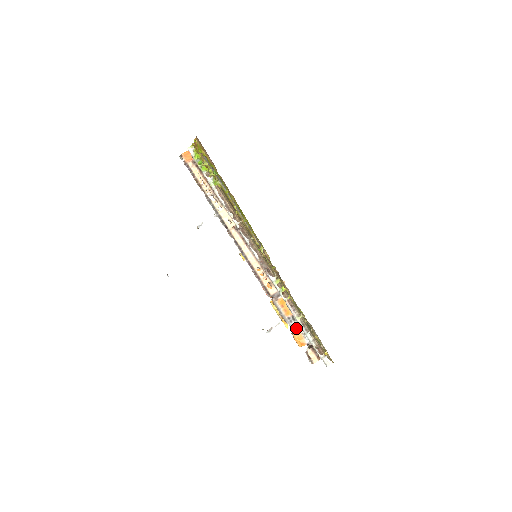
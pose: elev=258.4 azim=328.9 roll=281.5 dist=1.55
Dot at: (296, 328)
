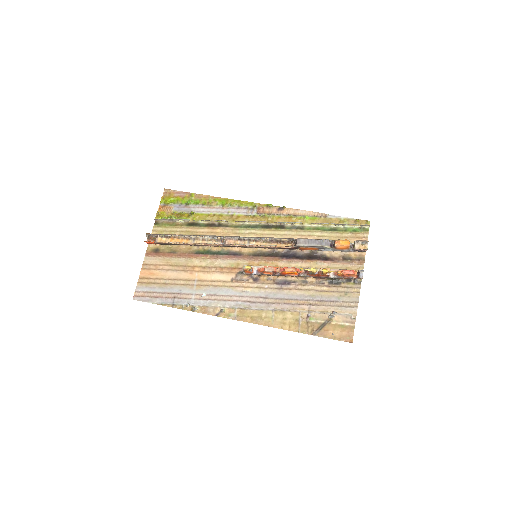
Dot at: (331, 240)
